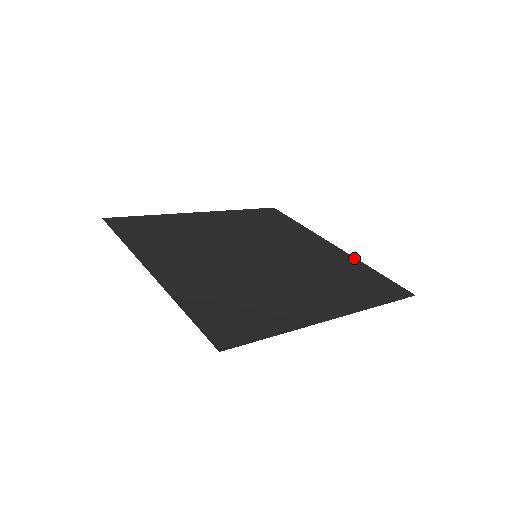
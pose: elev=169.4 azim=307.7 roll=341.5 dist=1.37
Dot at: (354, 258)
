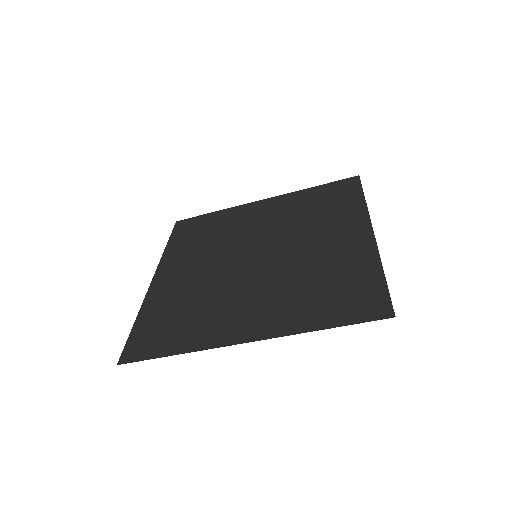
Dot at: (290, 193)
